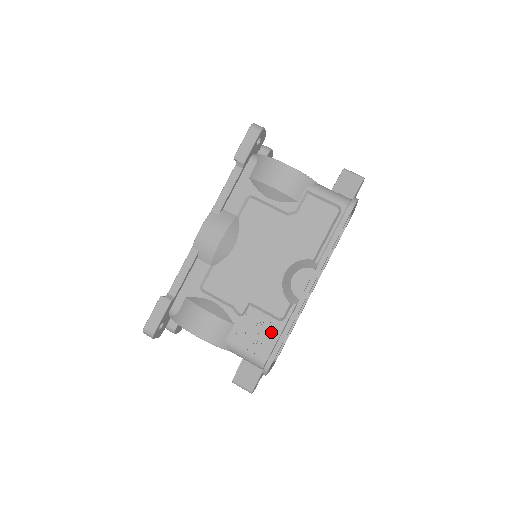
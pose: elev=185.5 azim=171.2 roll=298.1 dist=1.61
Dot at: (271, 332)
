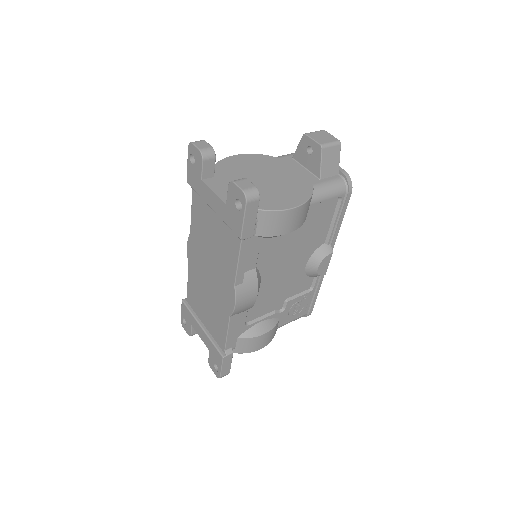
Dot at: (306, 300)
